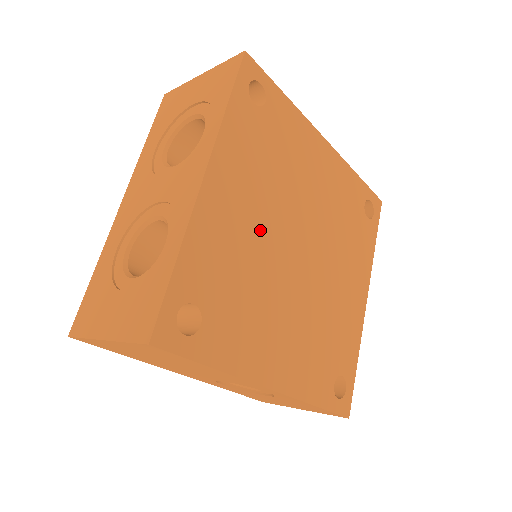
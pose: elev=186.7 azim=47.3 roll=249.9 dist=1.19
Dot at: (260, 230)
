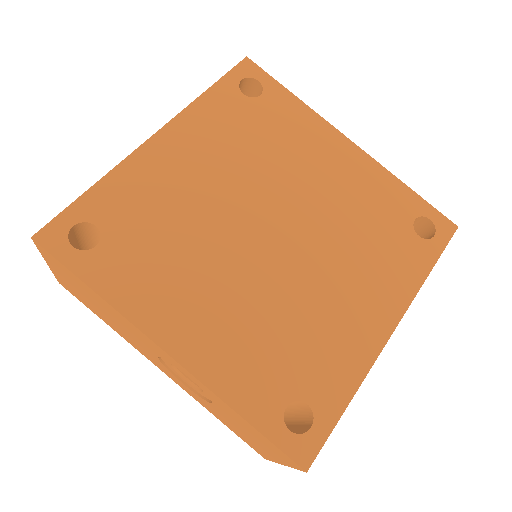
Dot at: (211, 193)
